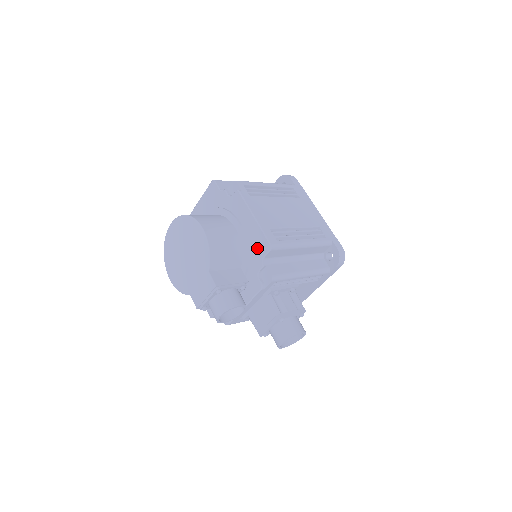
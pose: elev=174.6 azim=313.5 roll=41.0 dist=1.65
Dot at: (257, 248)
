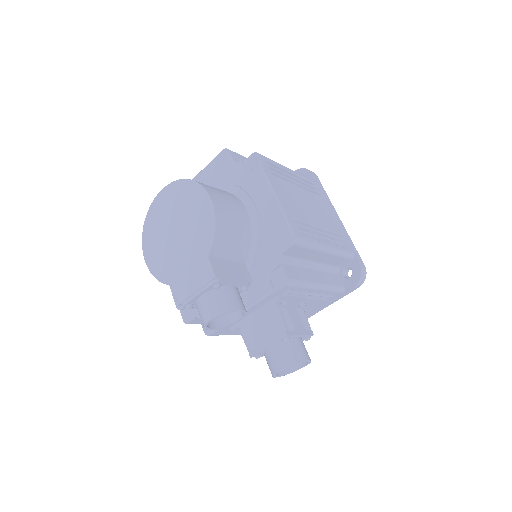
Dot at: (274, 240)
